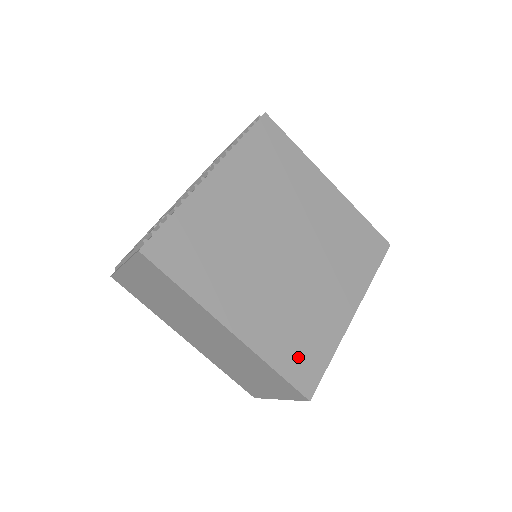
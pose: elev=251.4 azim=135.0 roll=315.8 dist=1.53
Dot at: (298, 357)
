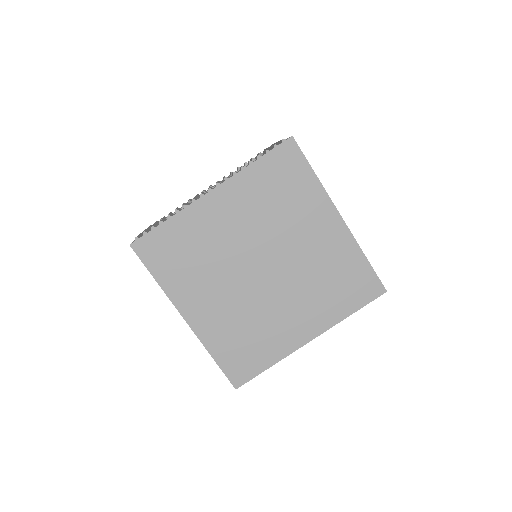
Dot at: (238, 356)
